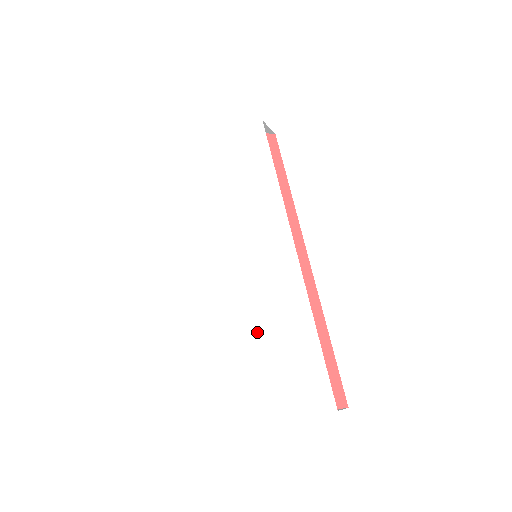
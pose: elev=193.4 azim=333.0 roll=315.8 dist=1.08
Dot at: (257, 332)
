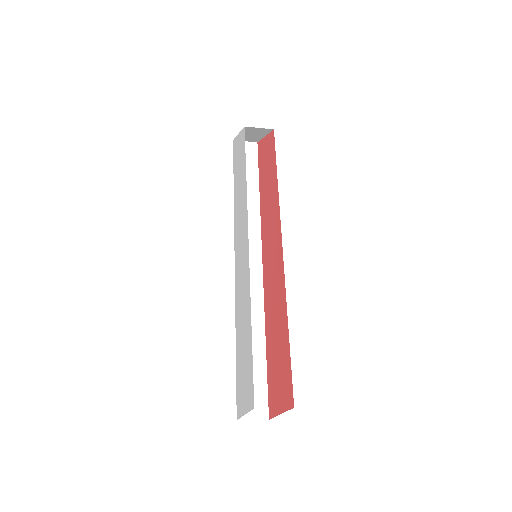
Dot at: (241, 329)
